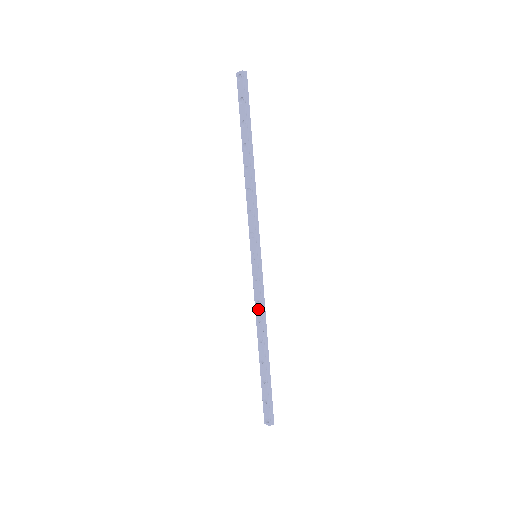
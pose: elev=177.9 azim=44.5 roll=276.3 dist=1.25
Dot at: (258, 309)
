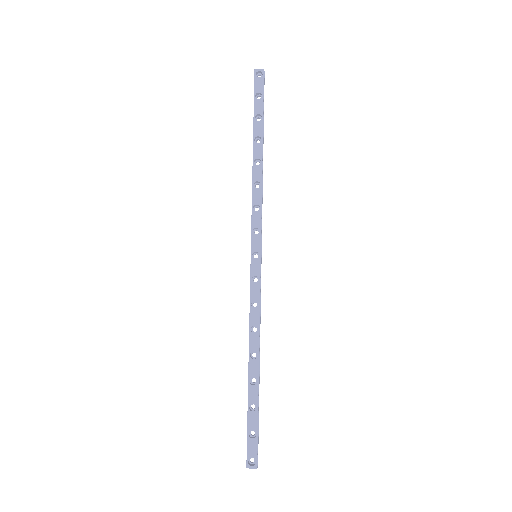
Dot at: (255, 317)
